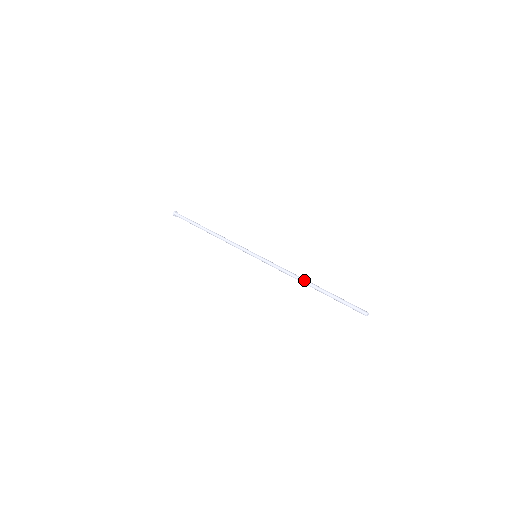
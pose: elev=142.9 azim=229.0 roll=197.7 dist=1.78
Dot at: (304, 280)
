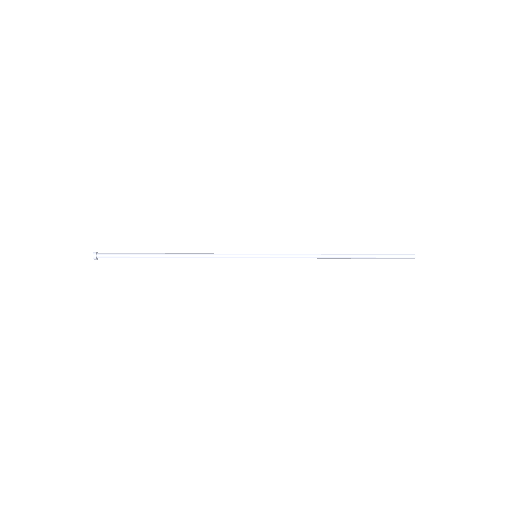
Dot at: (332, 254)
